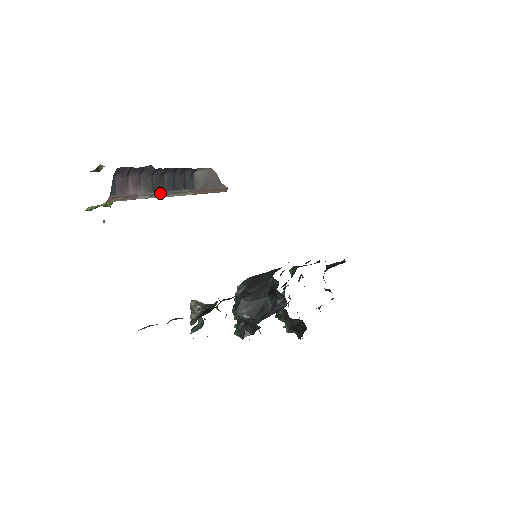
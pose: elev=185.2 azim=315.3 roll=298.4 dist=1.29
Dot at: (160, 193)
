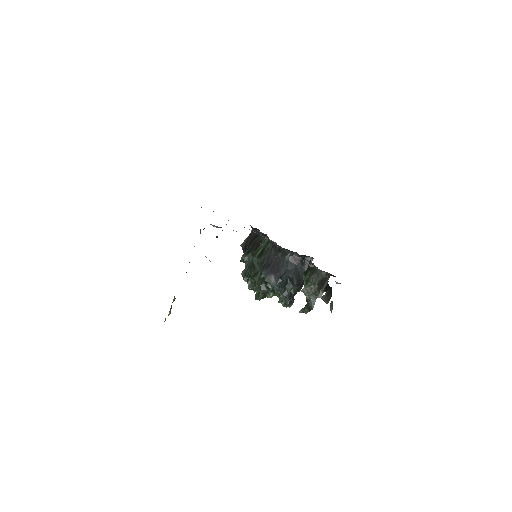
Dot at: occluded
